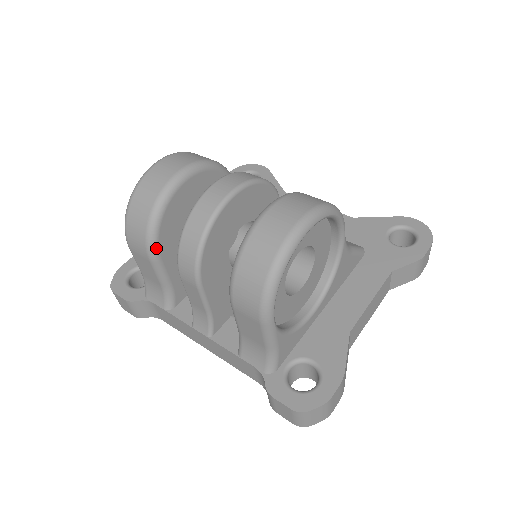
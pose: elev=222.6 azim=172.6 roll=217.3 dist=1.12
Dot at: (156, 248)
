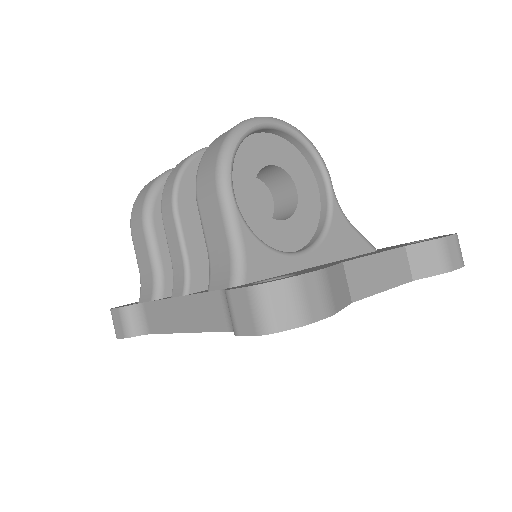
Dot at: (150, 213)
